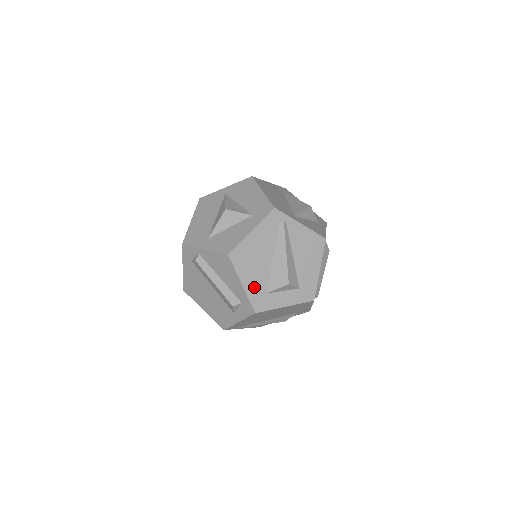
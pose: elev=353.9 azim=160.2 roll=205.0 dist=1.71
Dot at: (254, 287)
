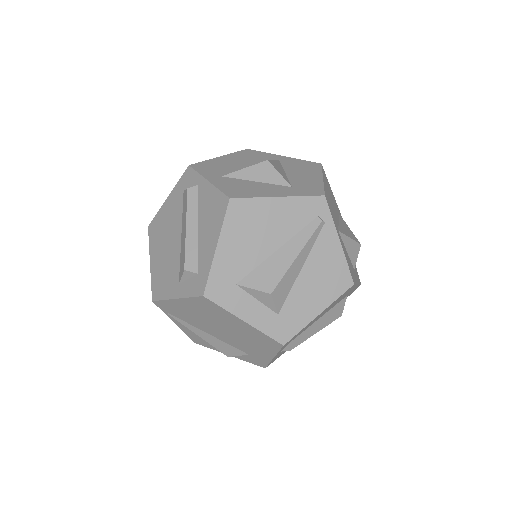
Dot at: (228, 263)
